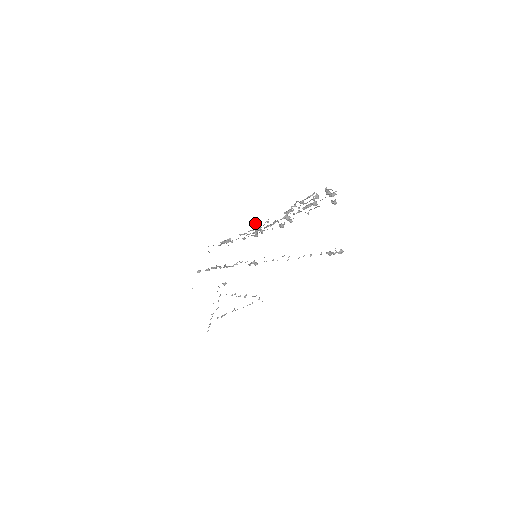
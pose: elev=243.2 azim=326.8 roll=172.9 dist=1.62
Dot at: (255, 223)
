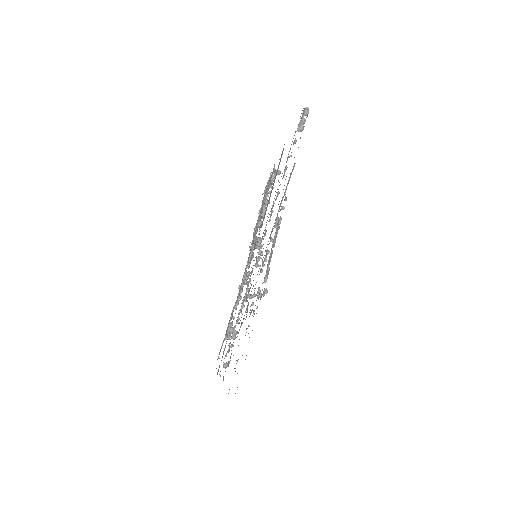
Dot at: (239, 286)
